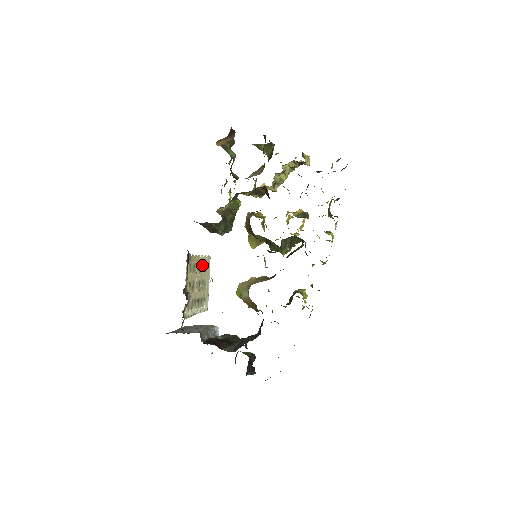
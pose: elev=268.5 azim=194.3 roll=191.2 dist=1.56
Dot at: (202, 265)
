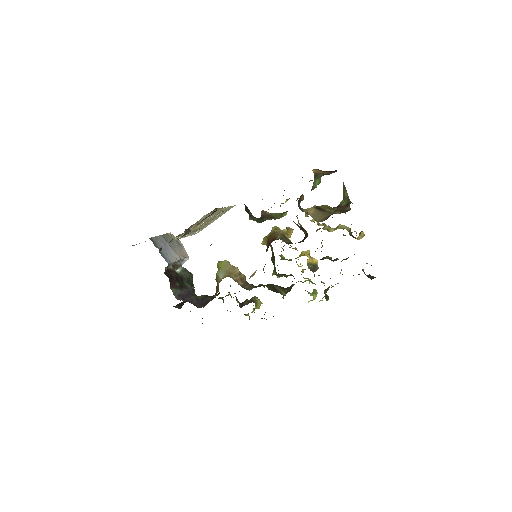
Dot at: (222, 211)
